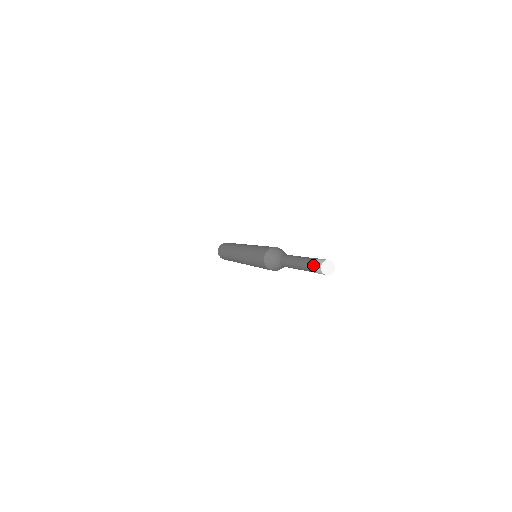
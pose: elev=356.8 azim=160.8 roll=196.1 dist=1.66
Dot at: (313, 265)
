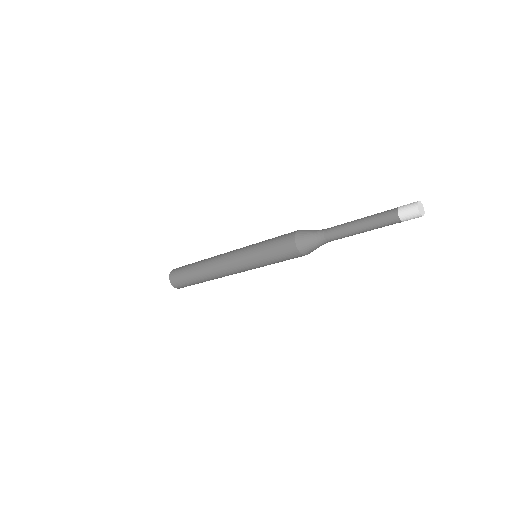
Dot at: (401, 213)
